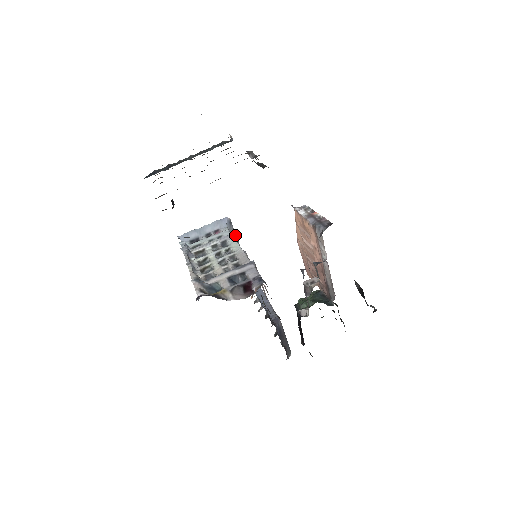
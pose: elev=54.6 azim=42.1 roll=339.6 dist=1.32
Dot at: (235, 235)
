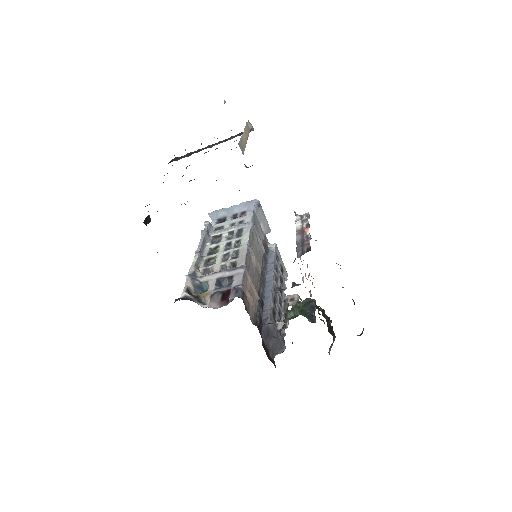
Dot at: (253, 224)
